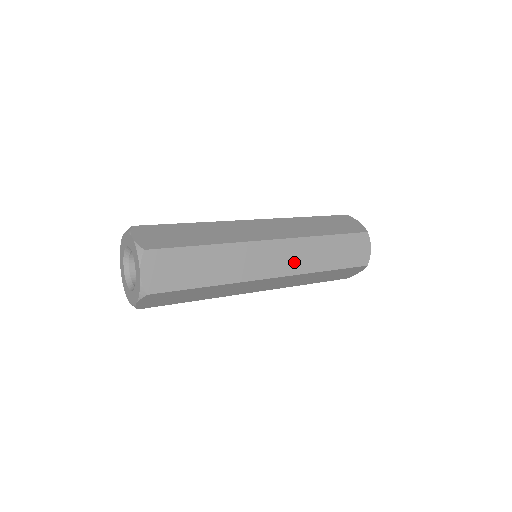
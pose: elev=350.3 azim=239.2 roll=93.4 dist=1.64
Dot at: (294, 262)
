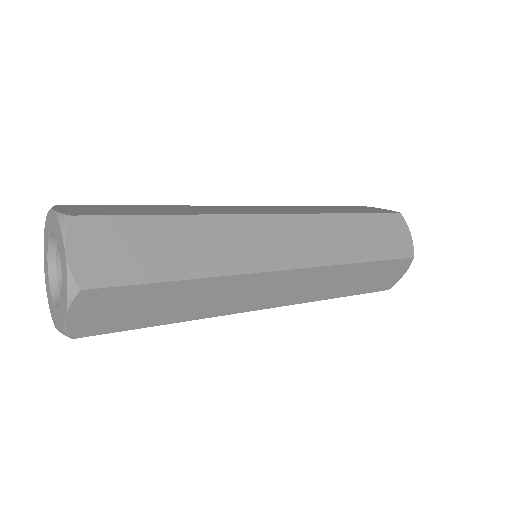
Dot at: (303, 291)
